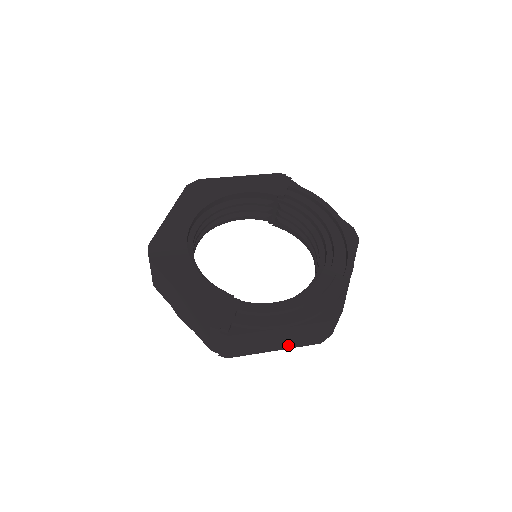
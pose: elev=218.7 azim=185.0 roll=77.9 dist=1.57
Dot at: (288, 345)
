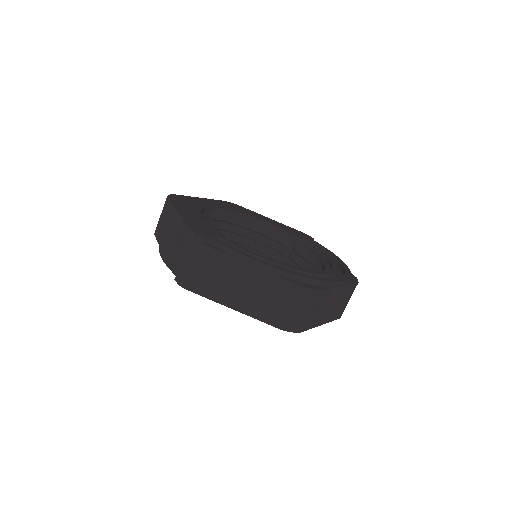
Dot at: (249, 308)
